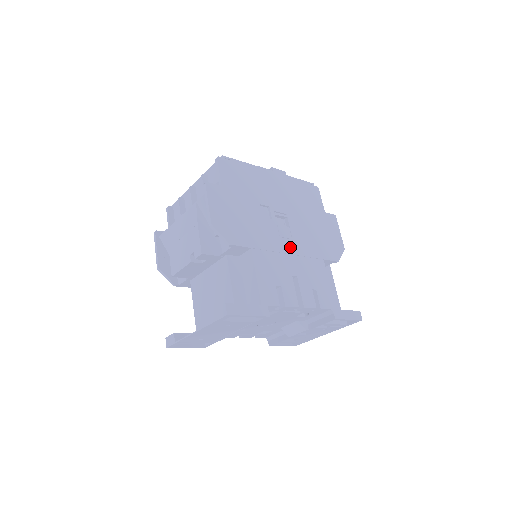
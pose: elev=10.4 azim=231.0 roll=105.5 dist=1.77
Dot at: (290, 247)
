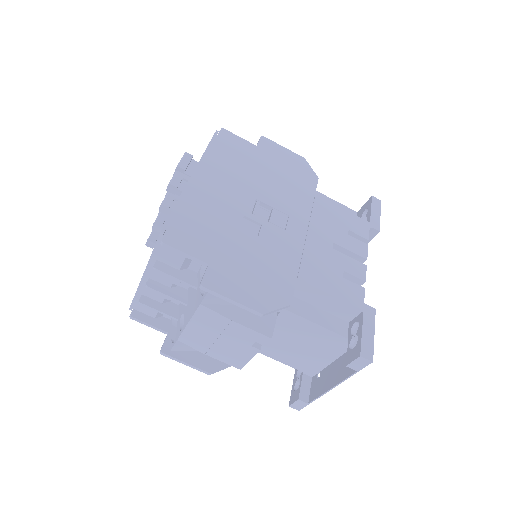
Dot at: (298, 226)
